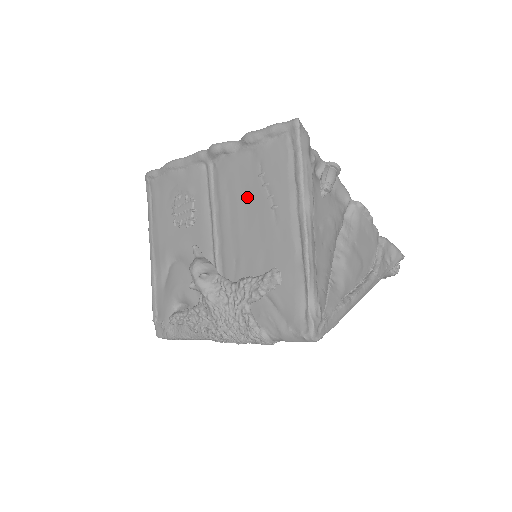
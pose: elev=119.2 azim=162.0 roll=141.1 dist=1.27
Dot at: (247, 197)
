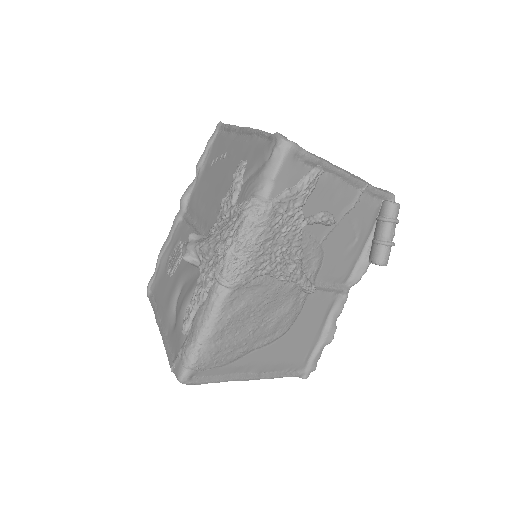
Dot at: (209, 181)
